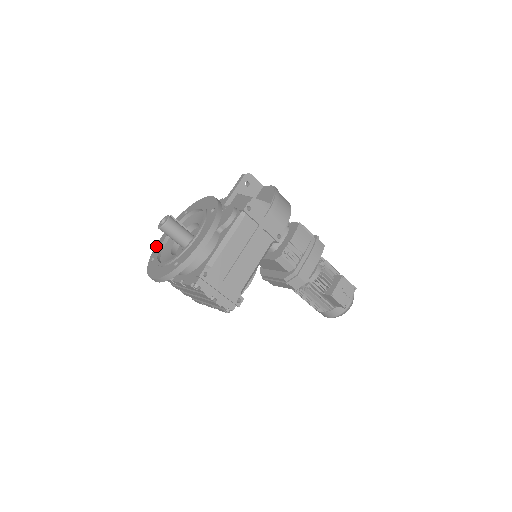
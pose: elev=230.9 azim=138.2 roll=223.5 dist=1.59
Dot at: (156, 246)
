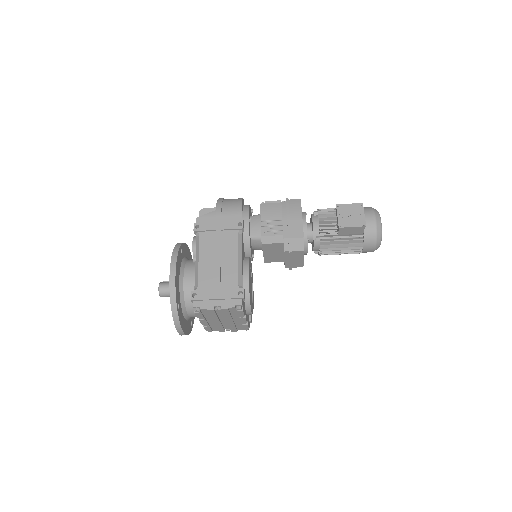
Dot at: occluded
